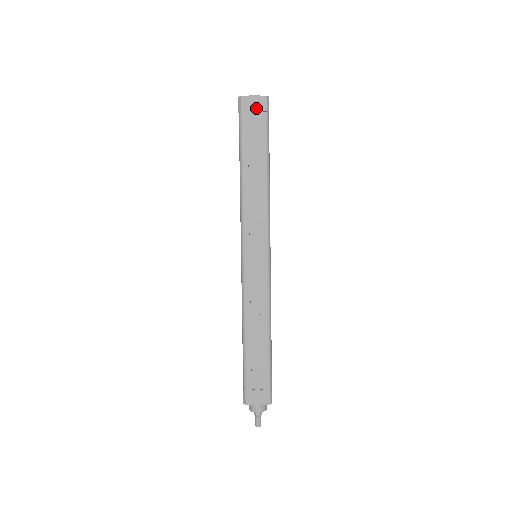
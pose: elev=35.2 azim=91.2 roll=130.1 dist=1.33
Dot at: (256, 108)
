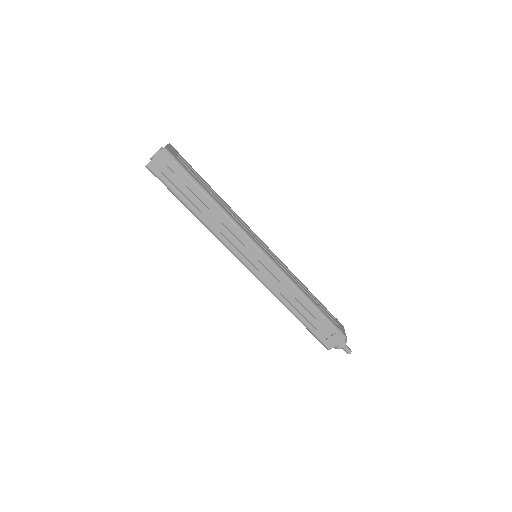
Dot at: (164, 164)
